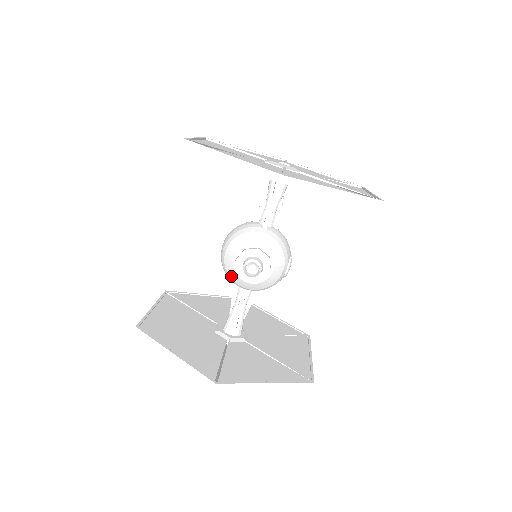
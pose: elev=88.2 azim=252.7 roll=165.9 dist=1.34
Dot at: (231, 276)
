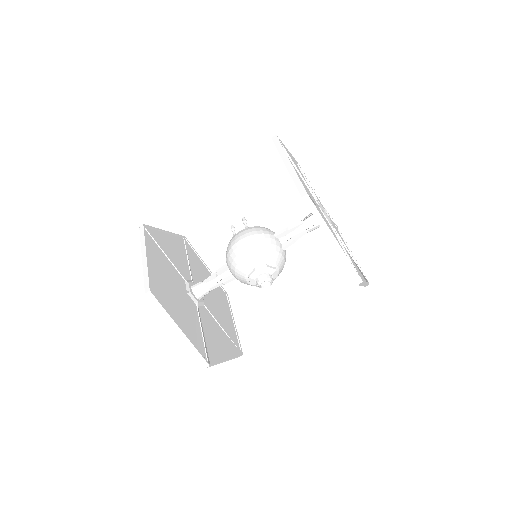
Dot at: (238, 271)
